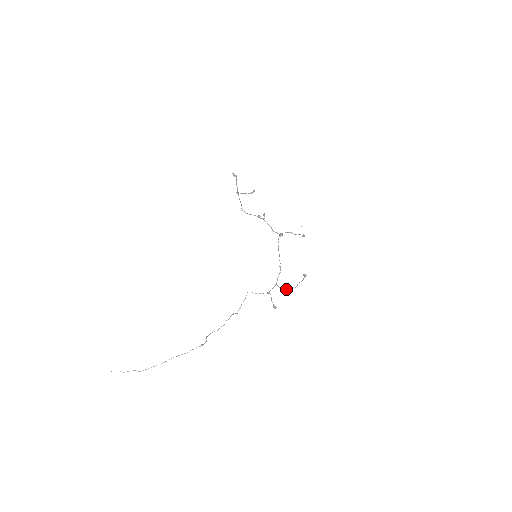
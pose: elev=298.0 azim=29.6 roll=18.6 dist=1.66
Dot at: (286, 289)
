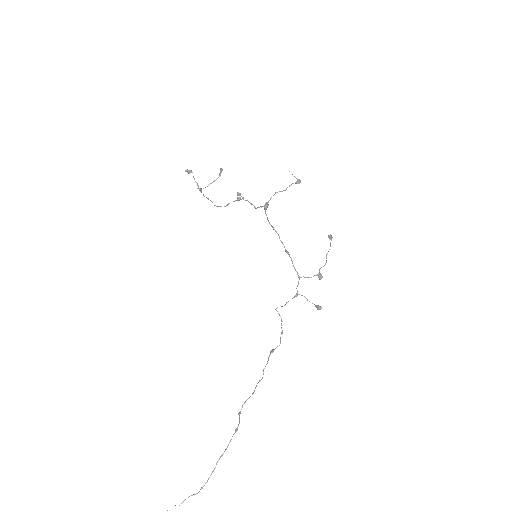
Dot at: occluded
